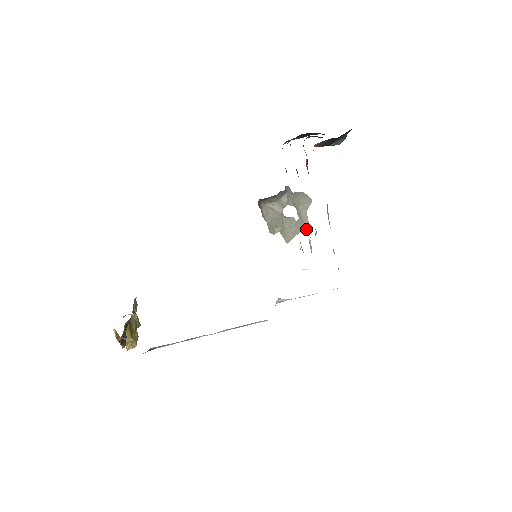
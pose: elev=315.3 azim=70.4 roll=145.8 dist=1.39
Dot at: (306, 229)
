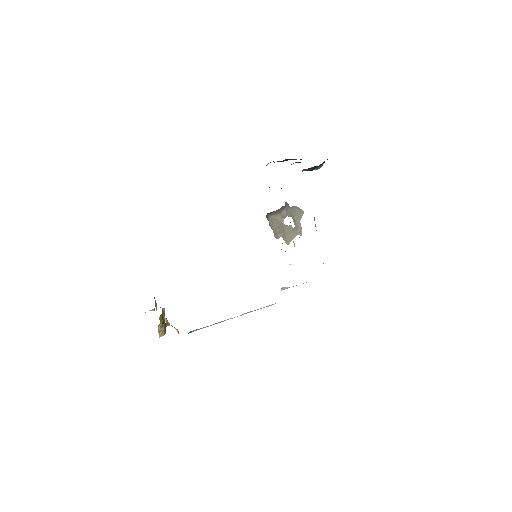
Dot at: (300, 234)
